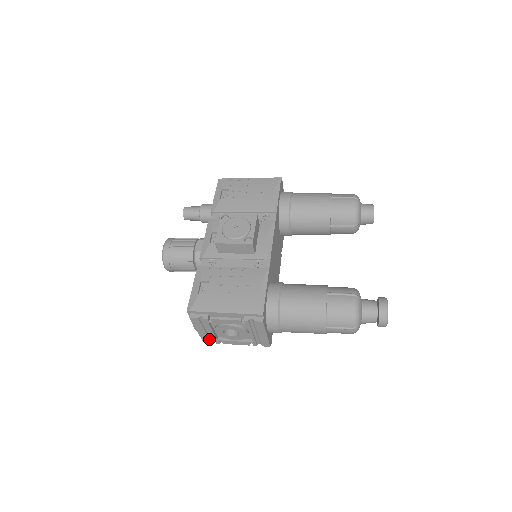
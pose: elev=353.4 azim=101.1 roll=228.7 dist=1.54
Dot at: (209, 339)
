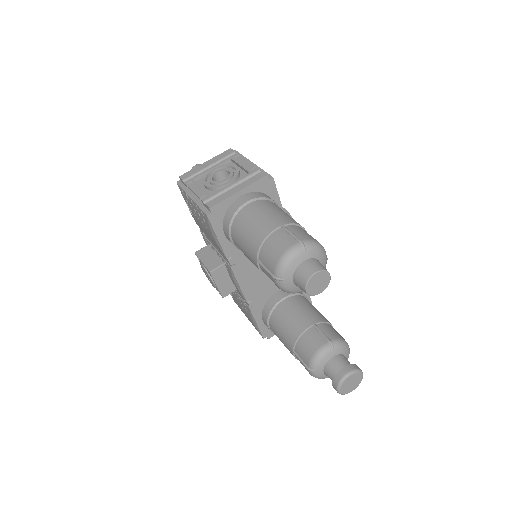
Dot at: occluded
